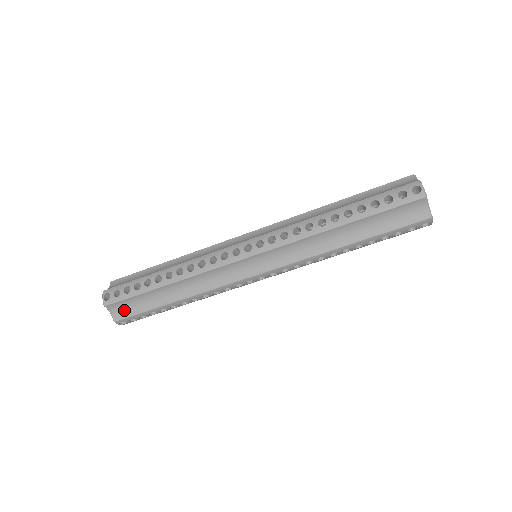
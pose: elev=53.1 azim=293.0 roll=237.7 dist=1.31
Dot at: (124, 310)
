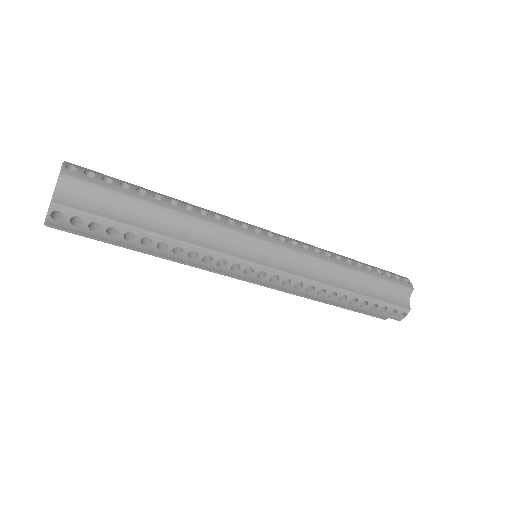
Dot at: occluded
